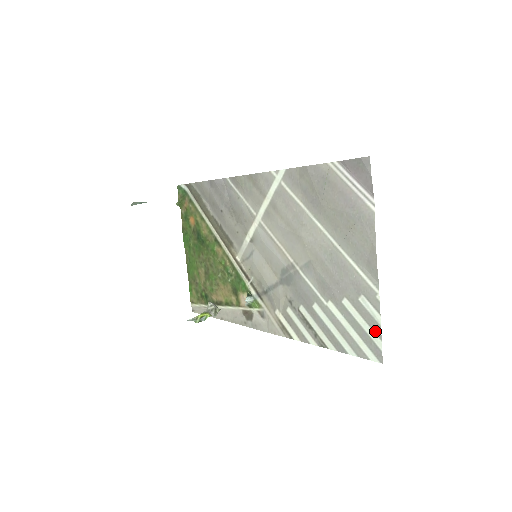
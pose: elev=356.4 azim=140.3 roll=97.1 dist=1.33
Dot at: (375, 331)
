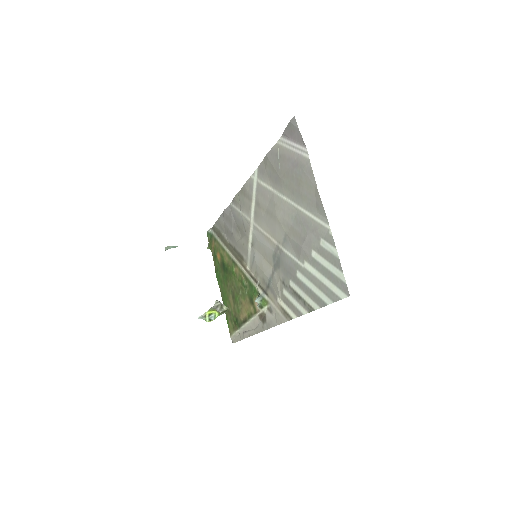
Dot at: (337, 267)
